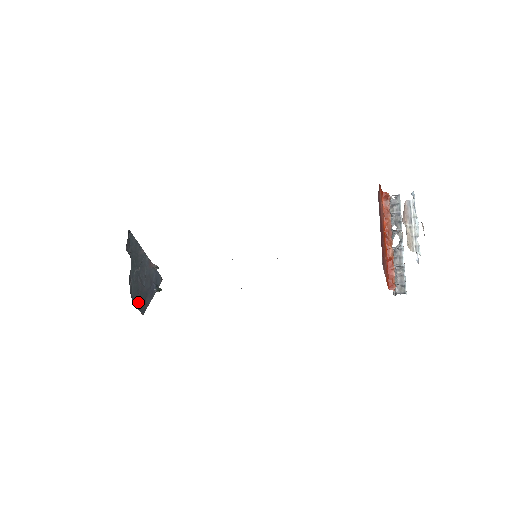
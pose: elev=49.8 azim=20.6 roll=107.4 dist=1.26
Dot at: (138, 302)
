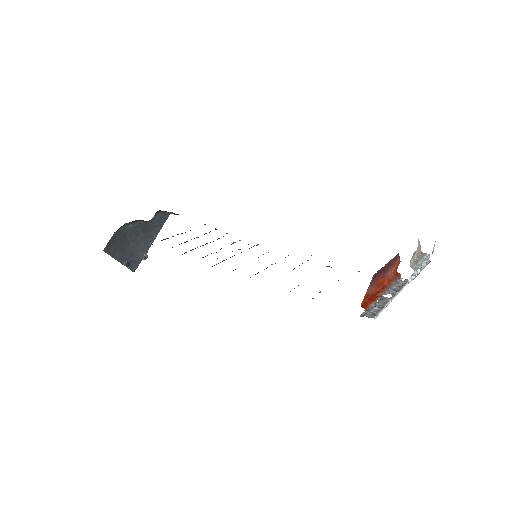
Dot at: (115, 240)
